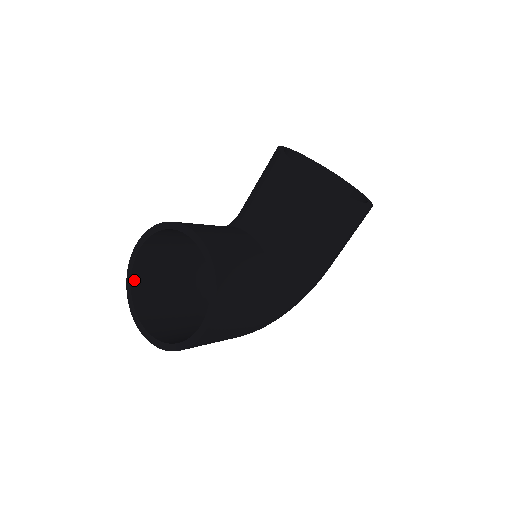
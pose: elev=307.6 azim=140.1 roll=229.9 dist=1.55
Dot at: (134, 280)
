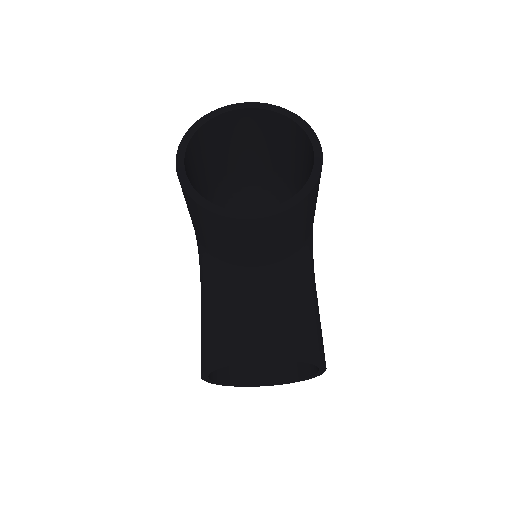
Dot at: (221, 379)
